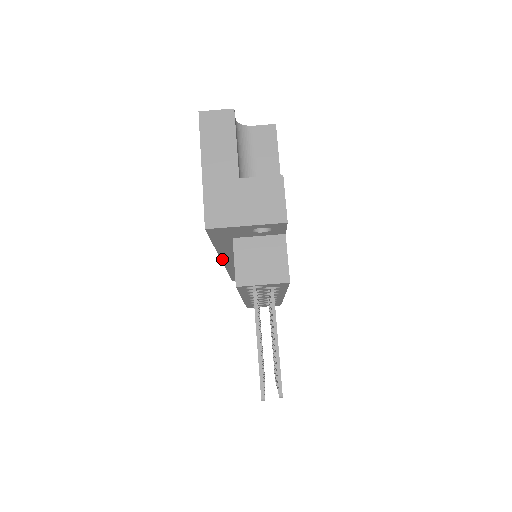
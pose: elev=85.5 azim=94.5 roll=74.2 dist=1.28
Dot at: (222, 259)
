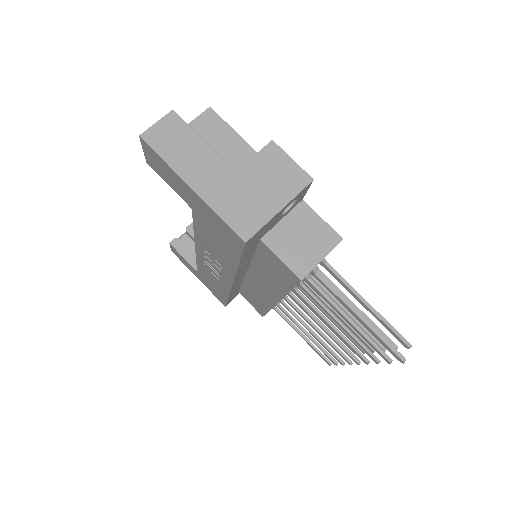
Dot at: (234, 280)
